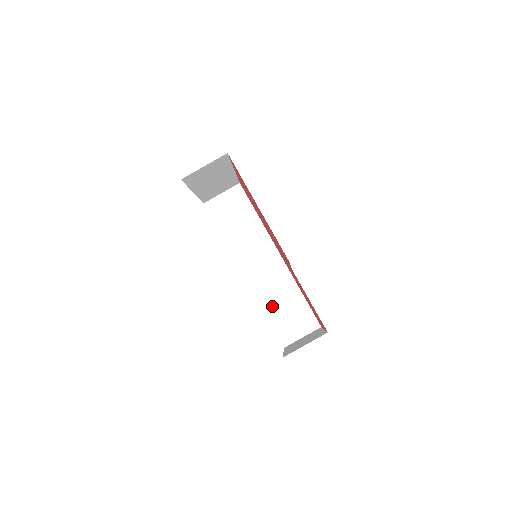
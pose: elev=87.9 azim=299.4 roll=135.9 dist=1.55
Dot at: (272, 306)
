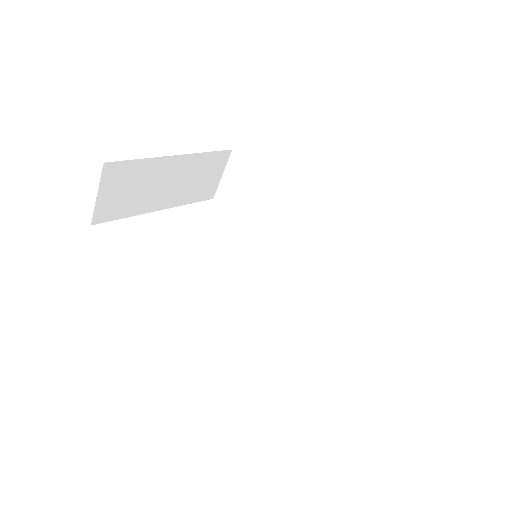
Dot at: (346, 297)
